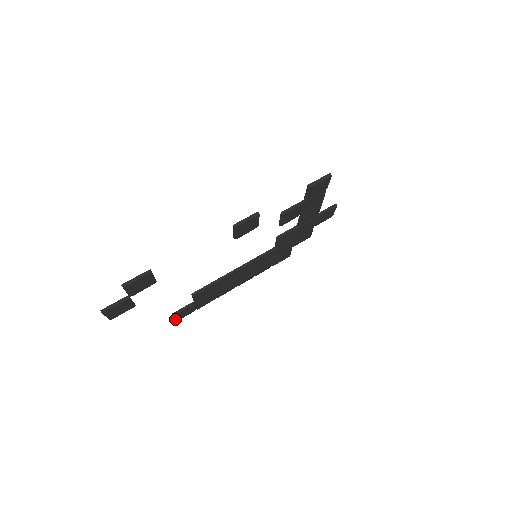
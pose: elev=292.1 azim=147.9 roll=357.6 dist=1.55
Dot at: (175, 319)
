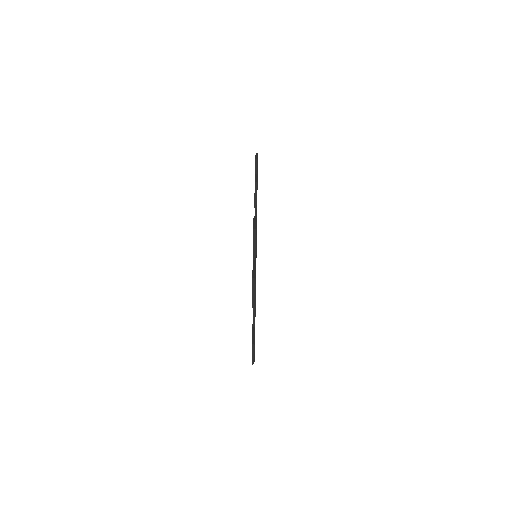
Dot at: (253, 361)
